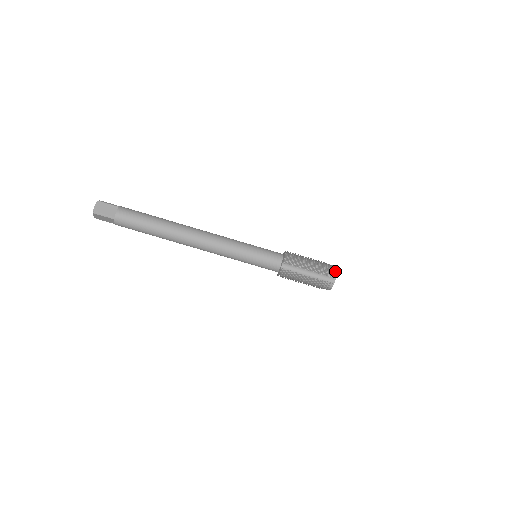
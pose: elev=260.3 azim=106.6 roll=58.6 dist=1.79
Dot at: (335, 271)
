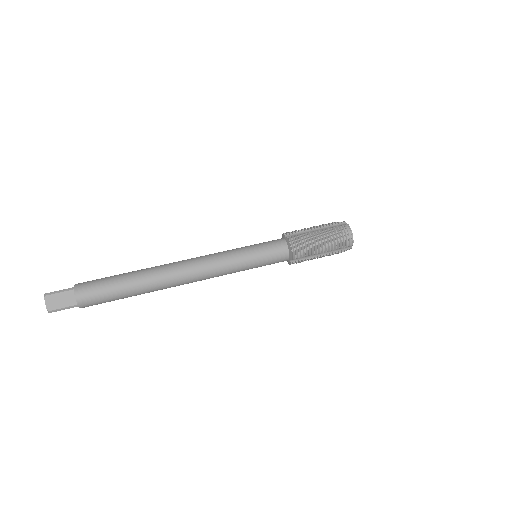
Dot at: occluded
